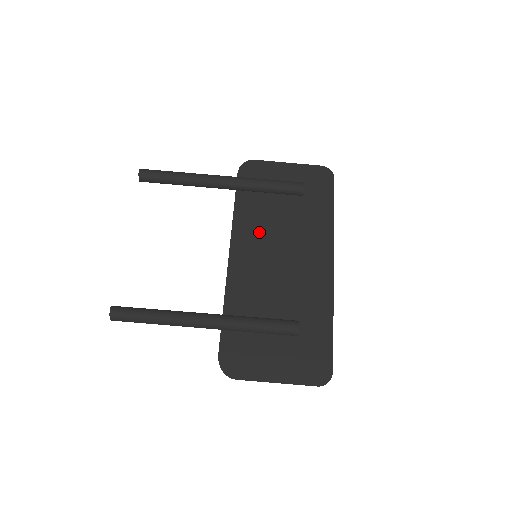
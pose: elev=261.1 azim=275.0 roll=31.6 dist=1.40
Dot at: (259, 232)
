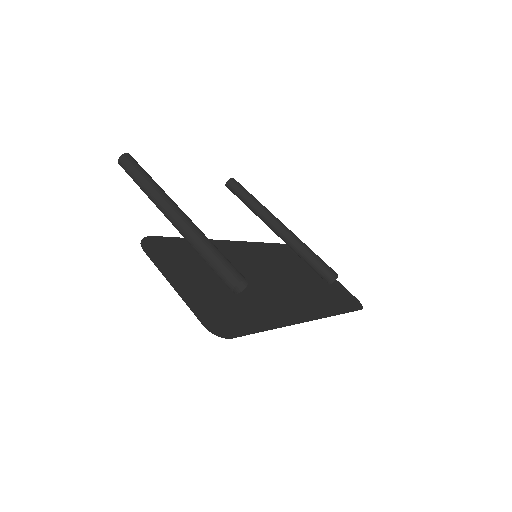
Dot at: (272, 260)
